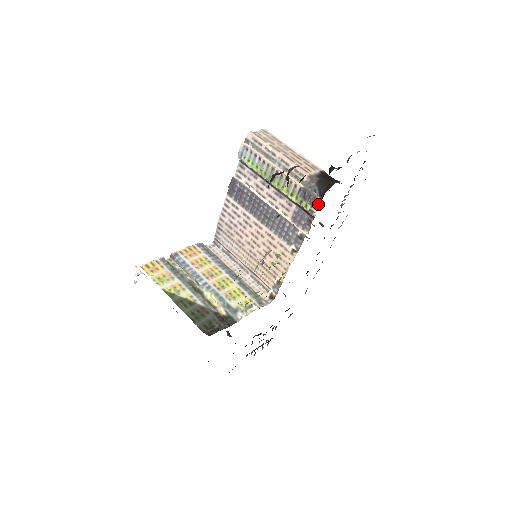
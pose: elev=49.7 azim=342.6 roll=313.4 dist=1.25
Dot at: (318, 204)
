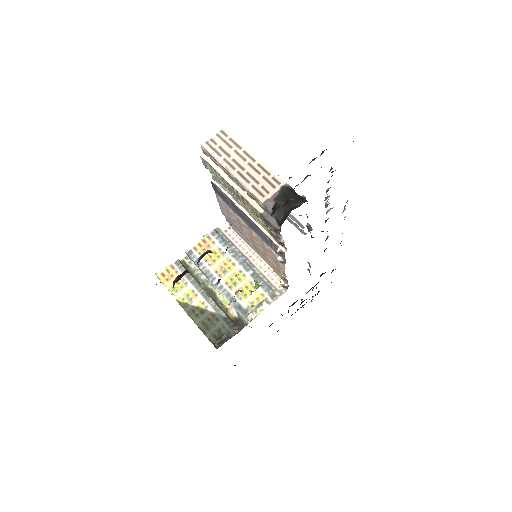
Dot at: (279, 234)
